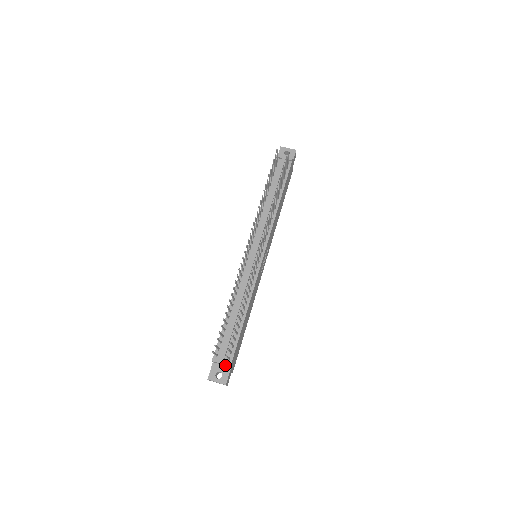
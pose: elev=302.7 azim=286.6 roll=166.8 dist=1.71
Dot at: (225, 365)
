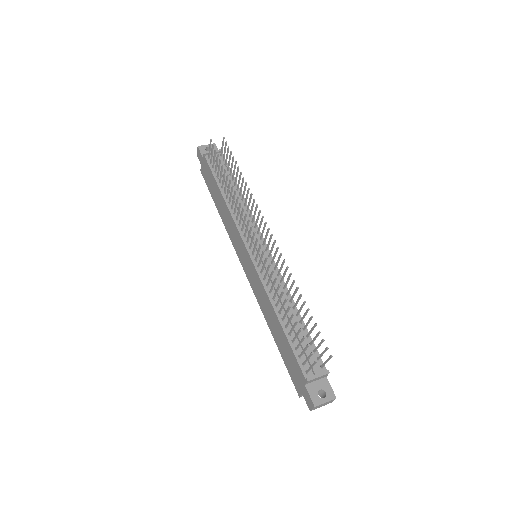
Dot at: (321, 377)
